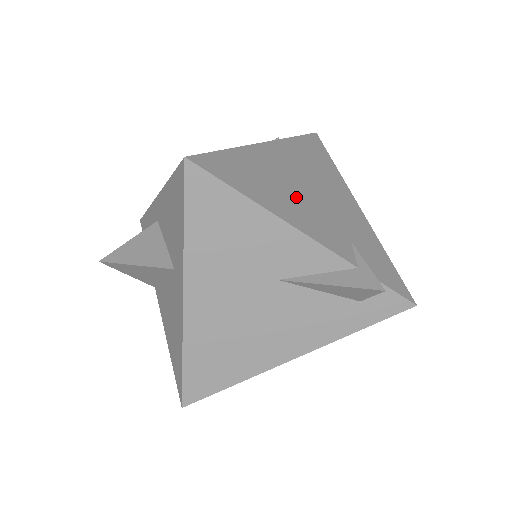
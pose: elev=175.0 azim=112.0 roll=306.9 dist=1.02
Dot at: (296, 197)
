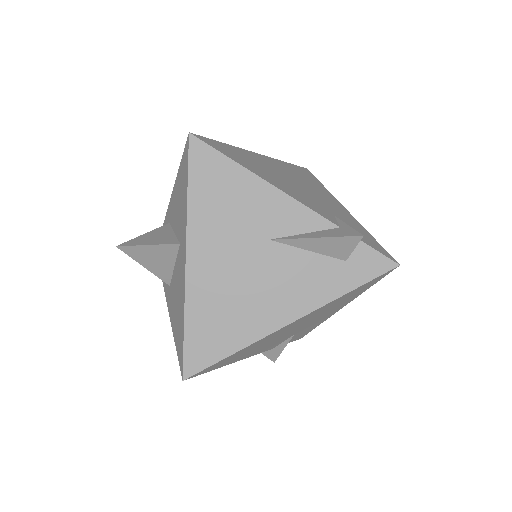
Dot at: (284, 181)
